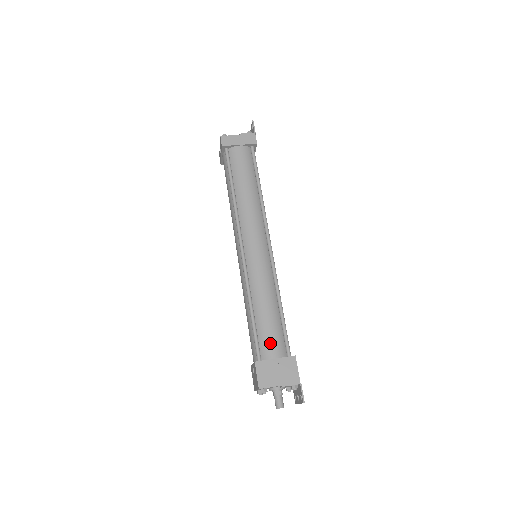
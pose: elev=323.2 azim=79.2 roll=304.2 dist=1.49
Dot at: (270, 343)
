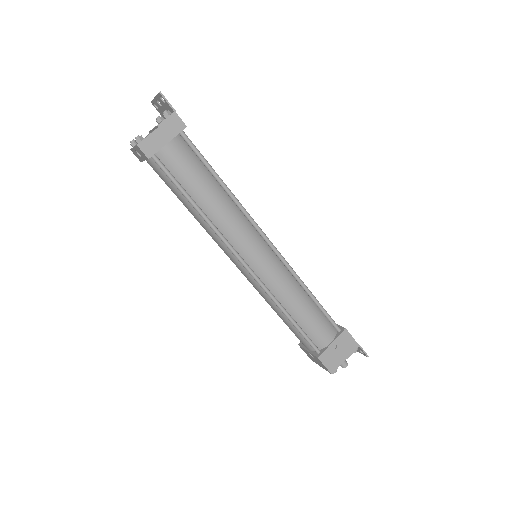
Dot at: (321, 334)
